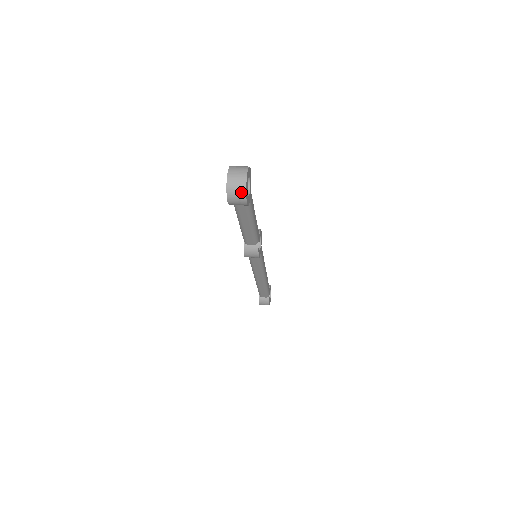
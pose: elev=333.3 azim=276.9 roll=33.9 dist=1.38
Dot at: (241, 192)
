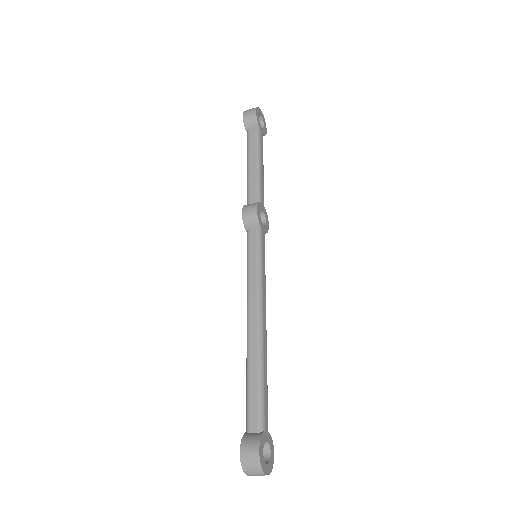
Dot at: (254, 108)
